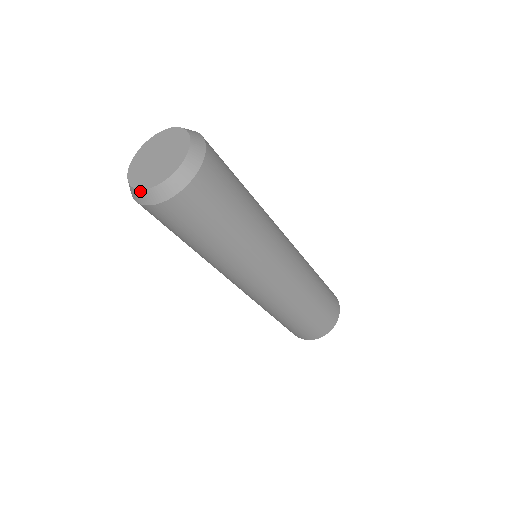
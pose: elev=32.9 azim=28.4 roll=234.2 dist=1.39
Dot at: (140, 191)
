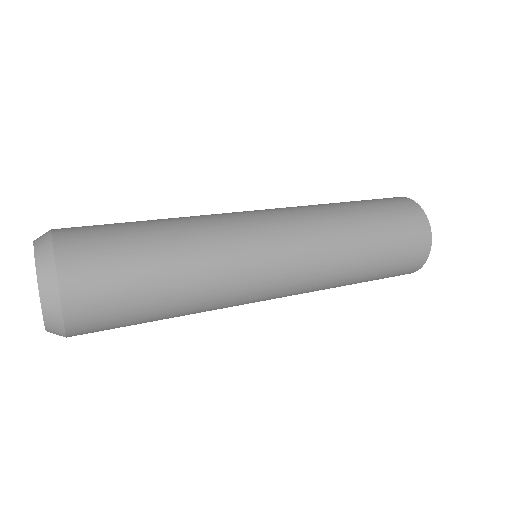
Dot at: occluded
